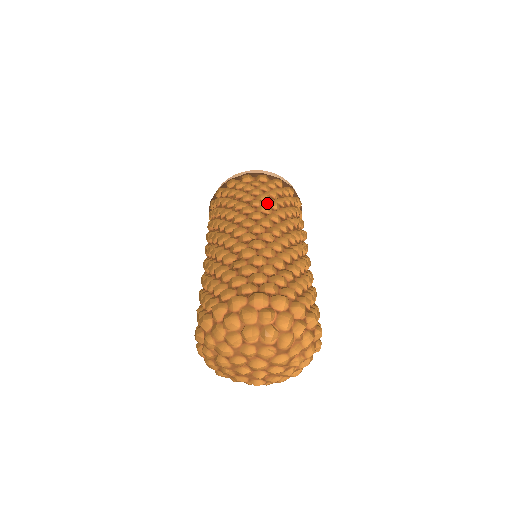
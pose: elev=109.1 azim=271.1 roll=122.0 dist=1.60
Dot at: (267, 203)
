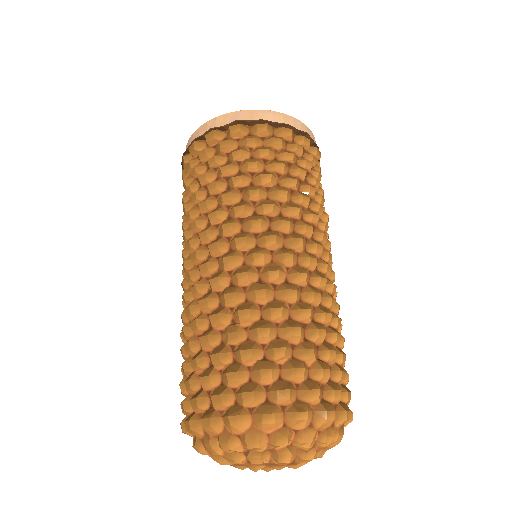
Dot at: (271, 192)
